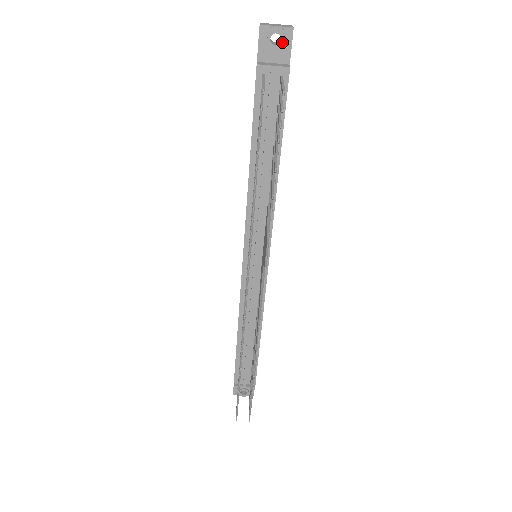
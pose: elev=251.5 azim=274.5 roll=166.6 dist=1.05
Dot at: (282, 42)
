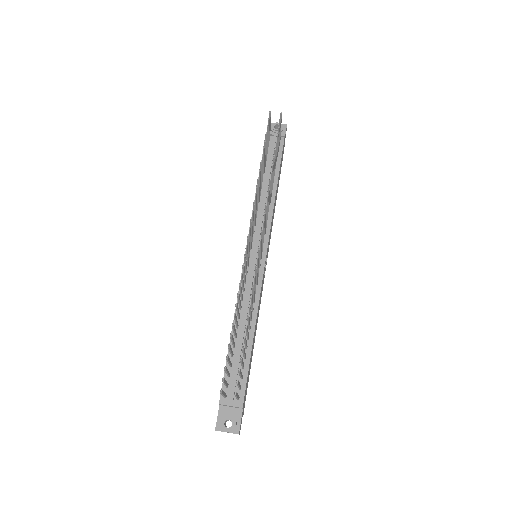
Dot at: (281, 128)
